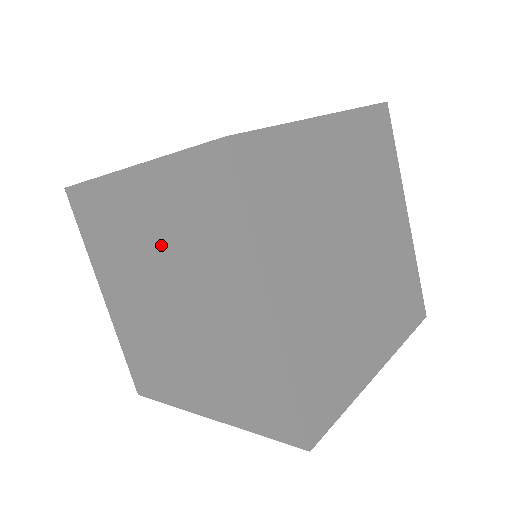
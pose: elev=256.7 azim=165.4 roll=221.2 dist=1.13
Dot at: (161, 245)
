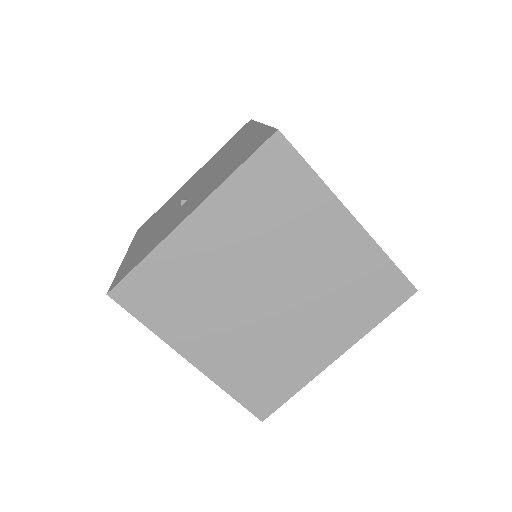
Dot at: (246, 252)
